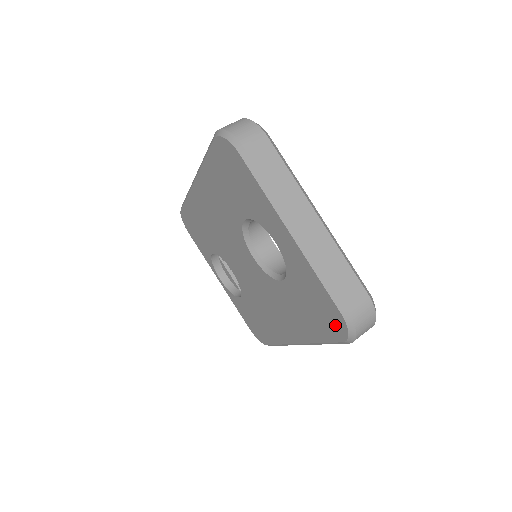
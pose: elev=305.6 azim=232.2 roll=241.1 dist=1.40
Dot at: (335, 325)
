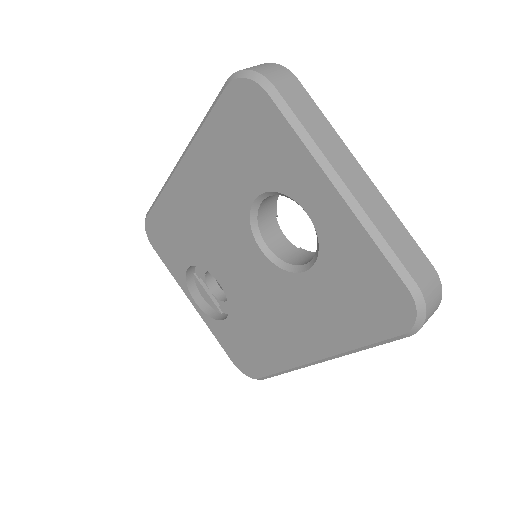
Dot at: (393, 312)
